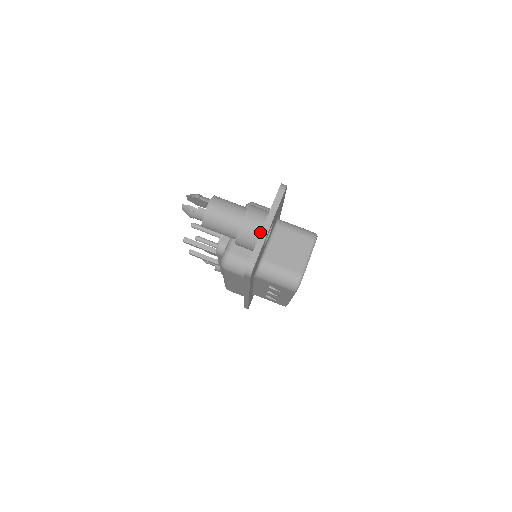
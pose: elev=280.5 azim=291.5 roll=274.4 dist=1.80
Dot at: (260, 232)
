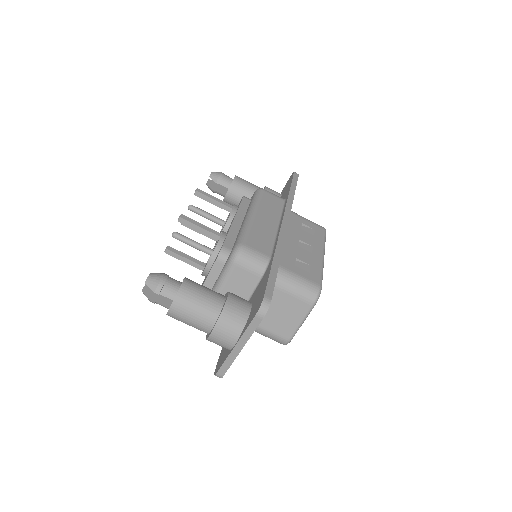
Dot at: (231, 348)
